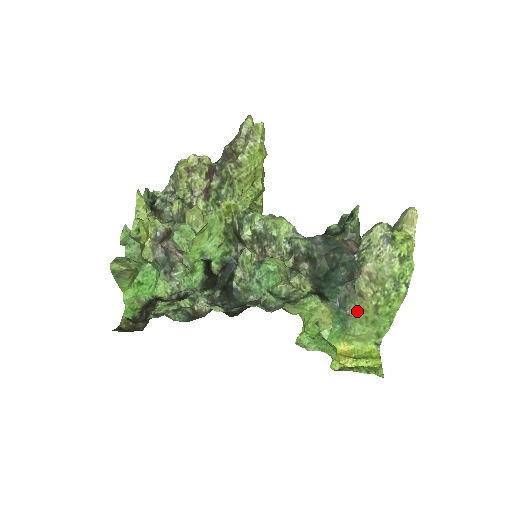
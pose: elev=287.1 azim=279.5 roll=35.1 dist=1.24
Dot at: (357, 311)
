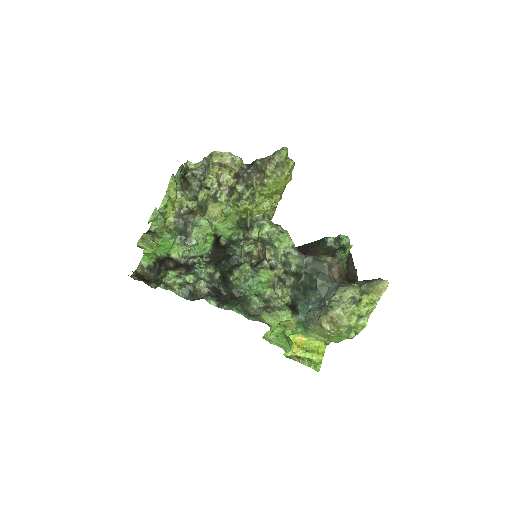
Dot at: (316, 331)
